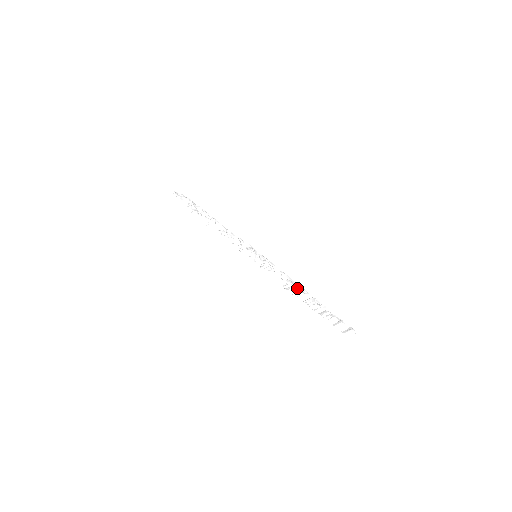
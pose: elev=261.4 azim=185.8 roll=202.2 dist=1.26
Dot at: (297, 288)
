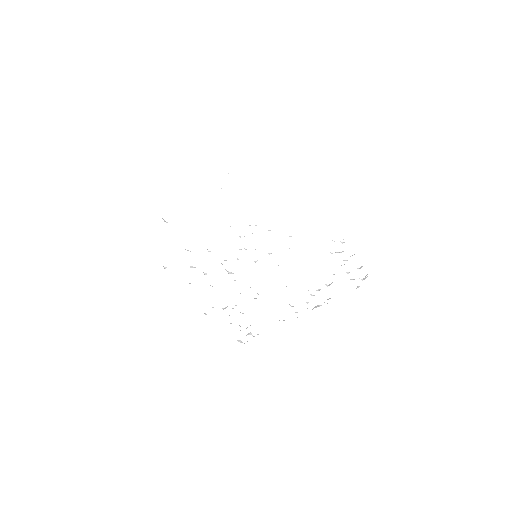
Dot at: occluded
